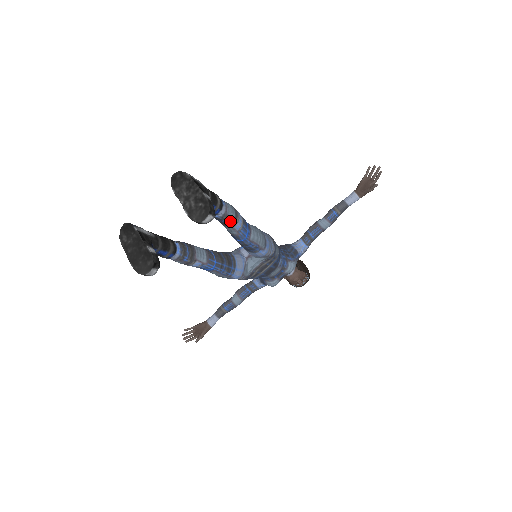
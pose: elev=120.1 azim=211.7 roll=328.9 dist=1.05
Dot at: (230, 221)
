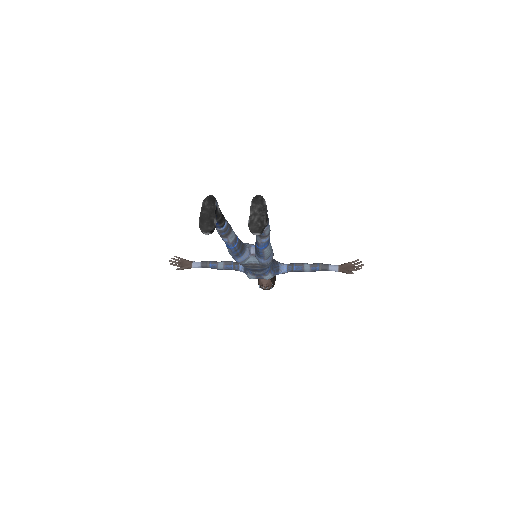
Dot at: (263, 235)
